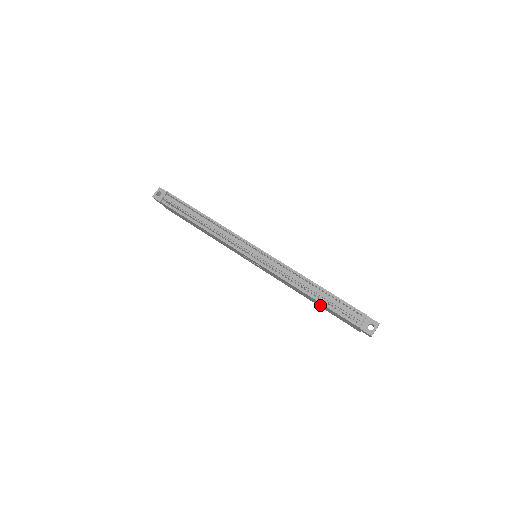
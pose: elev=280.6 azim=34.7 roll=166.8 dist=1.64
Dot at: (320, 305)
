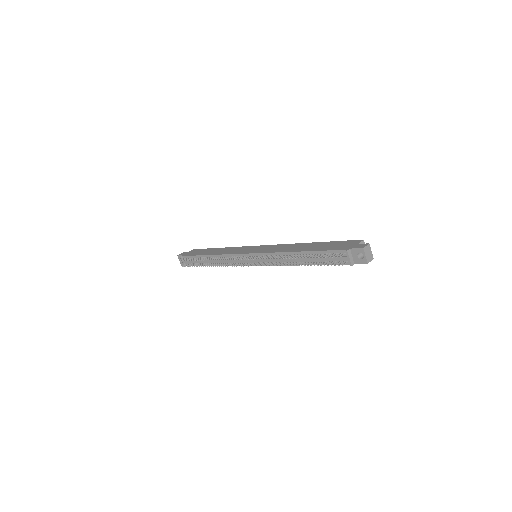
Dot at: occluded
